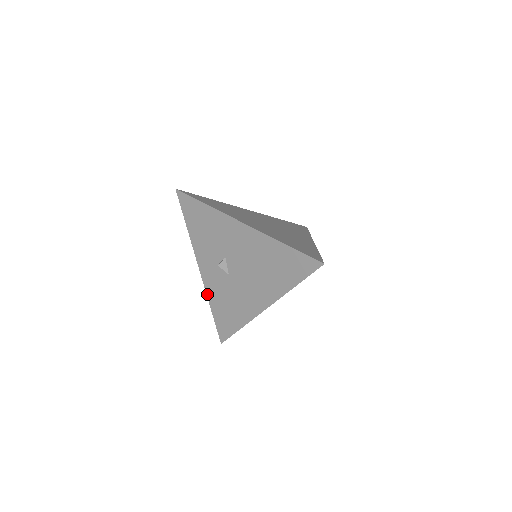
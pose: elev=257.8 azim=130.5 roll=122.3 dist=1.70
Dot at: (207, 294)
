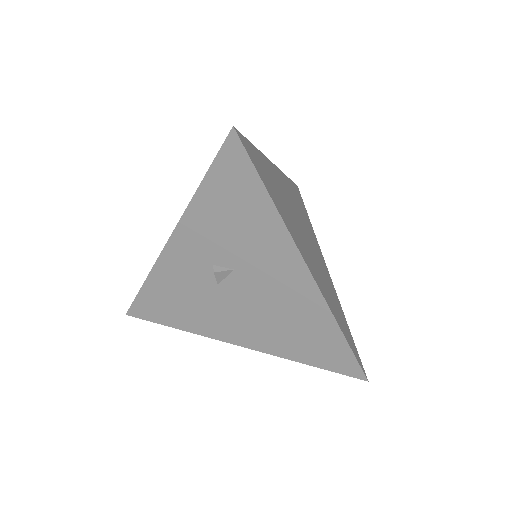
Dot at: (154, 268)
